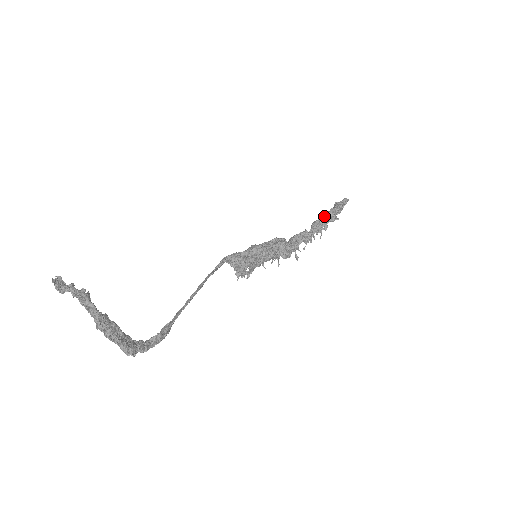
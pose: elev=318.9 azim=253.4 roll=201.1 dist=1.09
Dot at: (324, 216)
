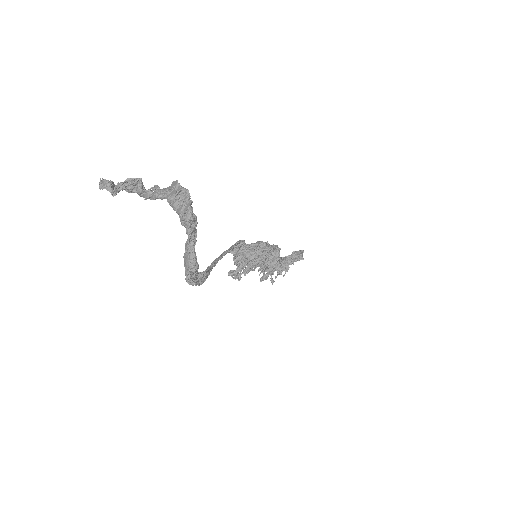
Dot at: occluded
